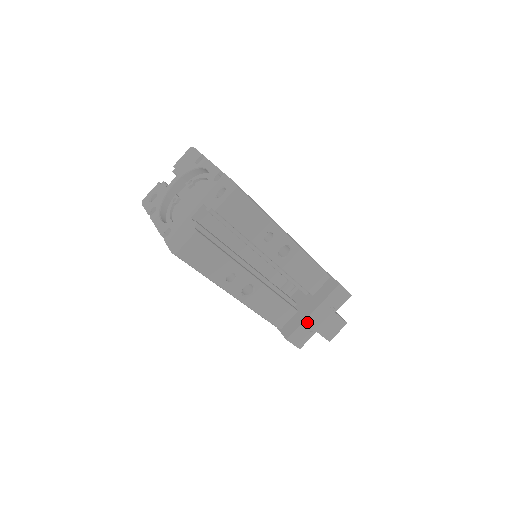
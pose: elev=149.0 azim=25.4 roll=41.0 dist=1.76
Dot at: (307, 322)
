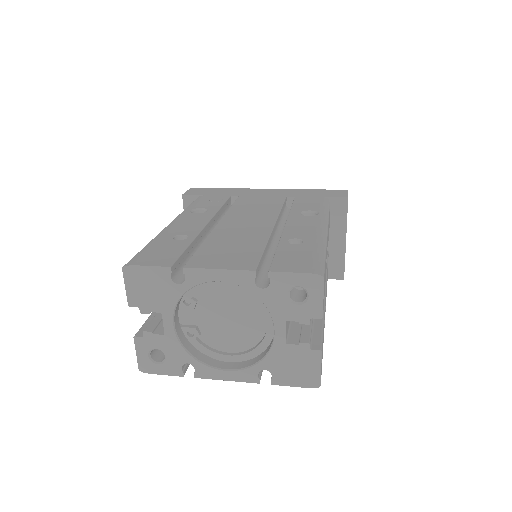
Dot at: (345, 251)
